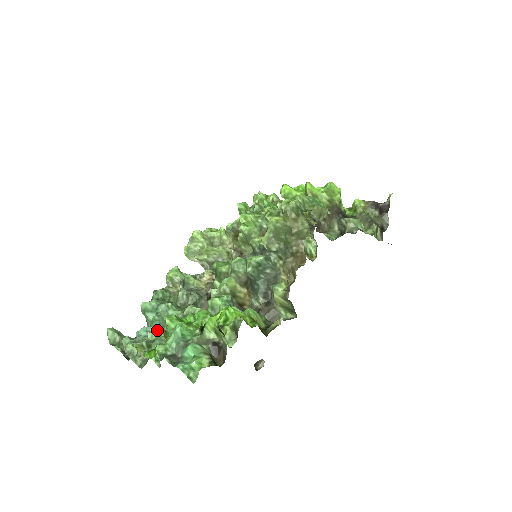
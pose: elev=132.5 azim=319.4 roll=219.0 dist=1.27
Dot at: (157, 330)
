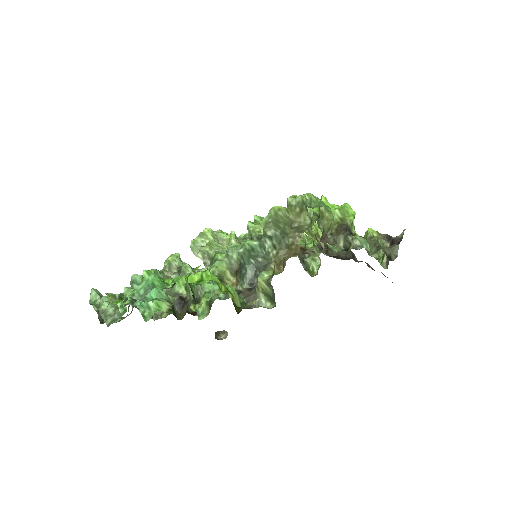
Dot at: occluded
